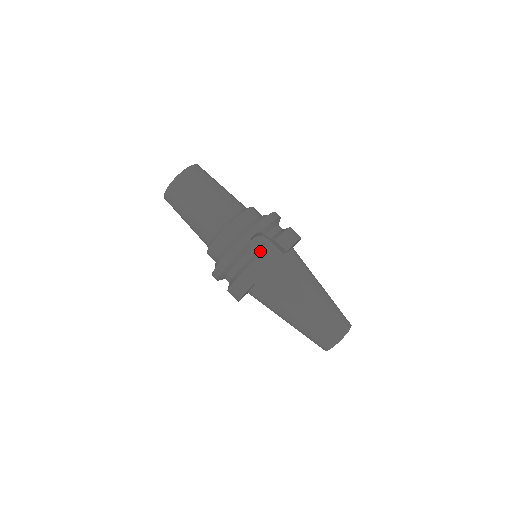
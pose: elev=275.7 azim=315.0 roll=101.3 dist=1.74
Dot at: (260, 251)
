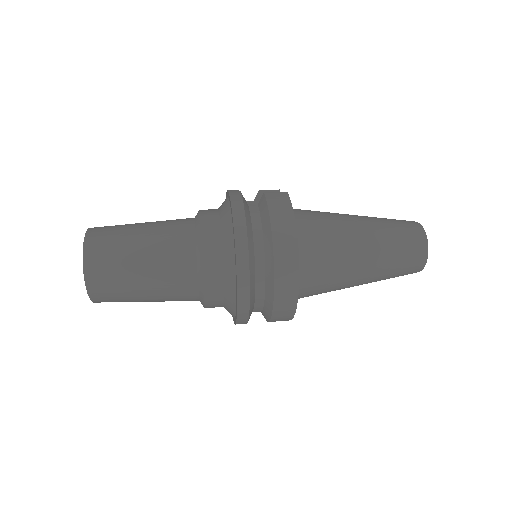
Dot at: occluded
